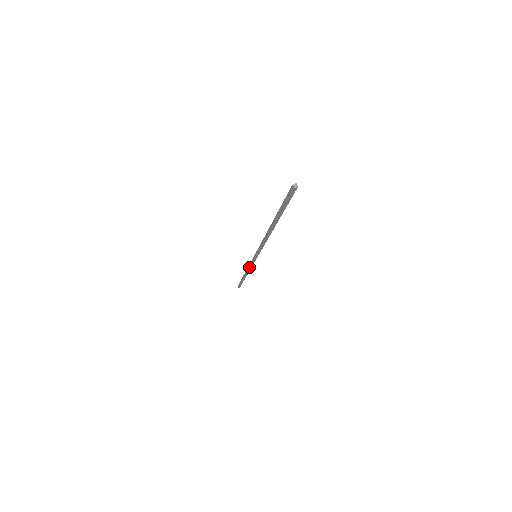
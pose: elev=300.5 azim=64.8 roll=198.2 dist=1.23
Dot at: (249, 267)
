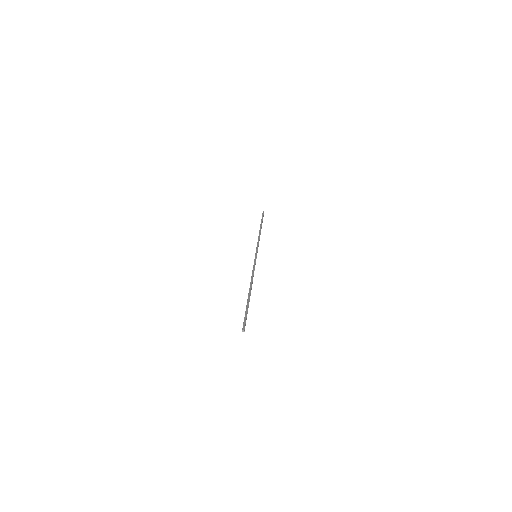
Dot at: (257, 242)
